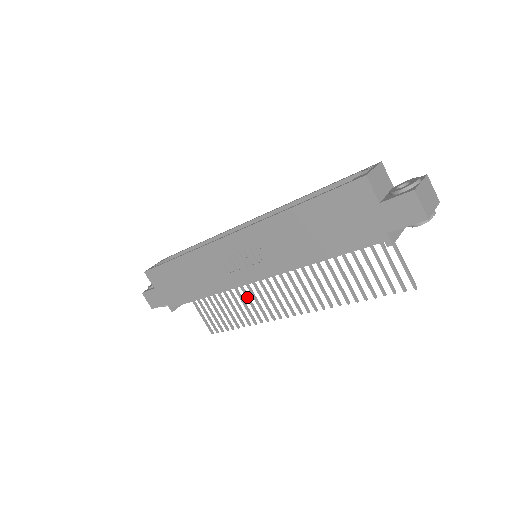
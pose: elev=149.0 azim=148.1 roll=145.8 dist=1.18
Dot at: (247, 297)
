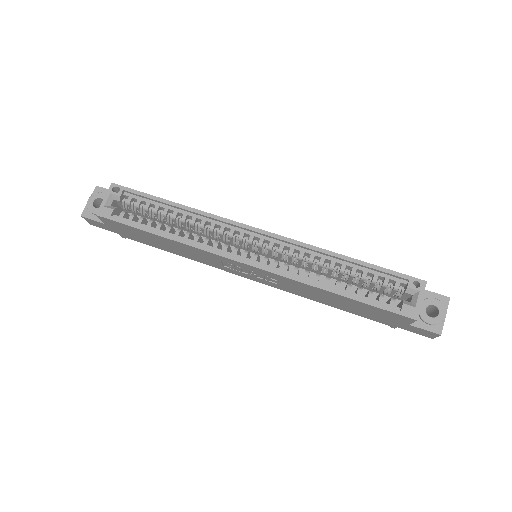
Dot at: occluded
